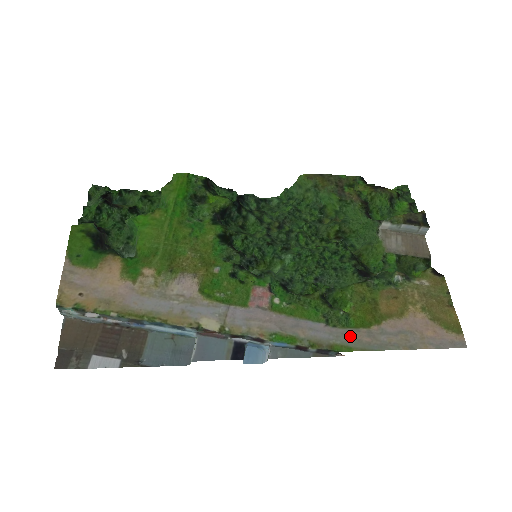
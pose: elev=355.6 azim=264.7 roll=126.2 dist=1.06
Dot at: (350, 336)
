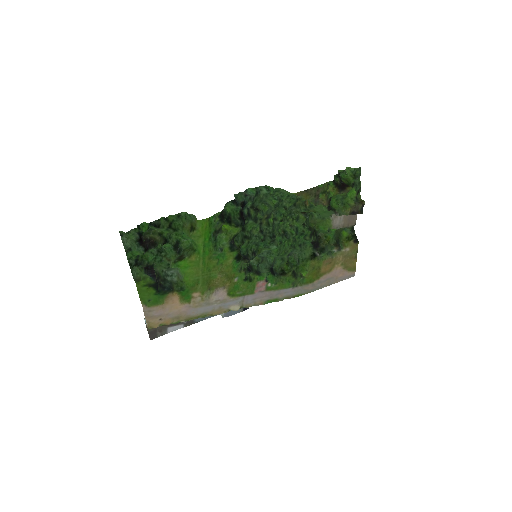
Dot at: (303, 289)
